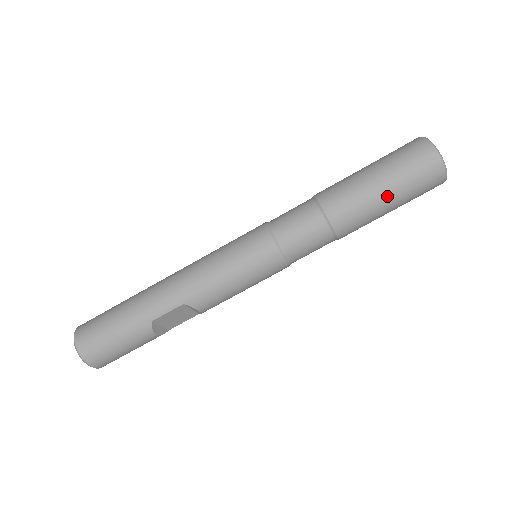
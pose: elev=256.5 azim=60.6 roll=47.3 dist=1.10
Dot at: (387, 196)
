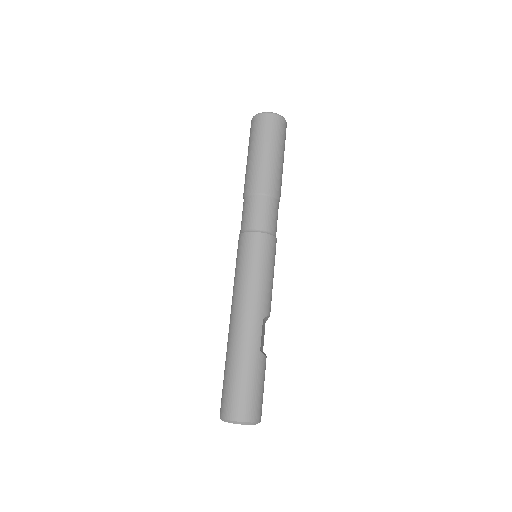
Dot at: (279, 155)
